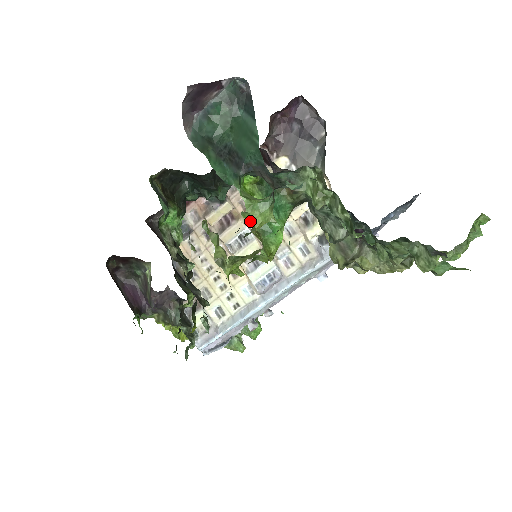
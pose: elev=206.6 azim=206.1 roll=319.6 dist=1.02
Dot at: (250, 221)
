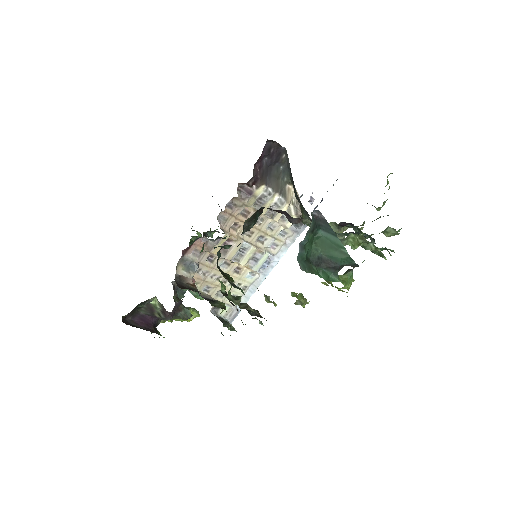
Dot at: (242, 236)
